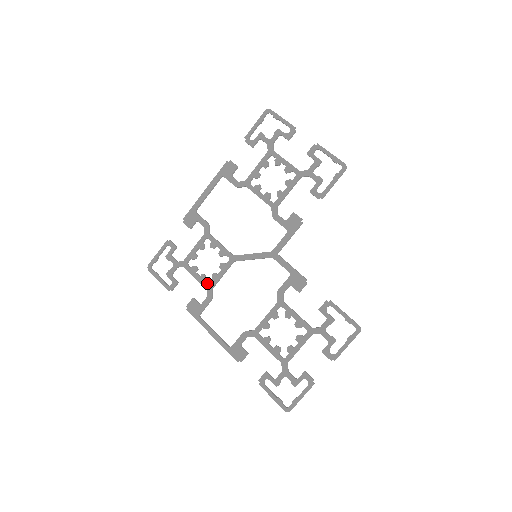
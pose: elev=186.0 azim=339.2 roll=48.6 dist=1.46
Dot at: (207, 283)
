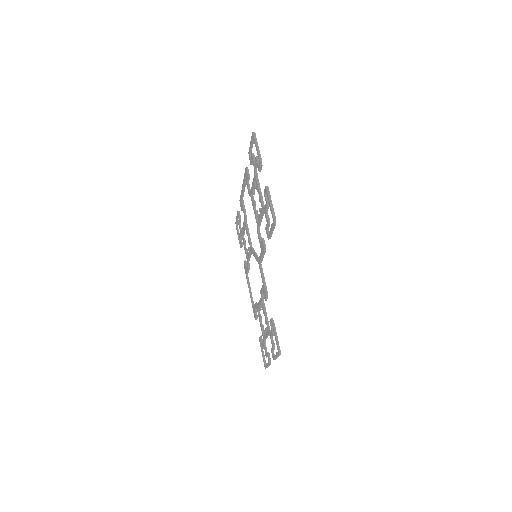
Dot at: occluded
